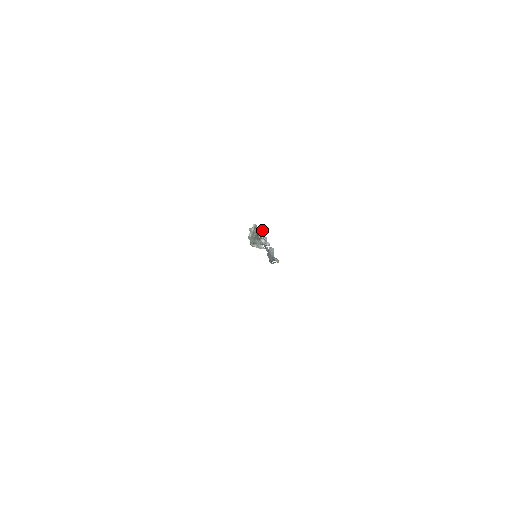
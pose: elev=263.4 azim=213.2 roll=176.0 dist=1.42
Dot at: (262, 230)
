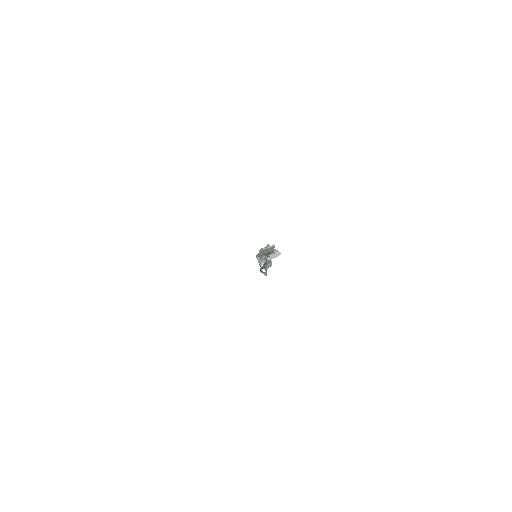
Dot at: (275, 254)
